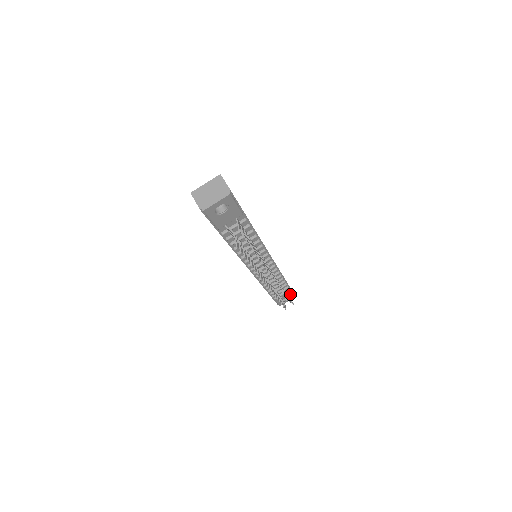
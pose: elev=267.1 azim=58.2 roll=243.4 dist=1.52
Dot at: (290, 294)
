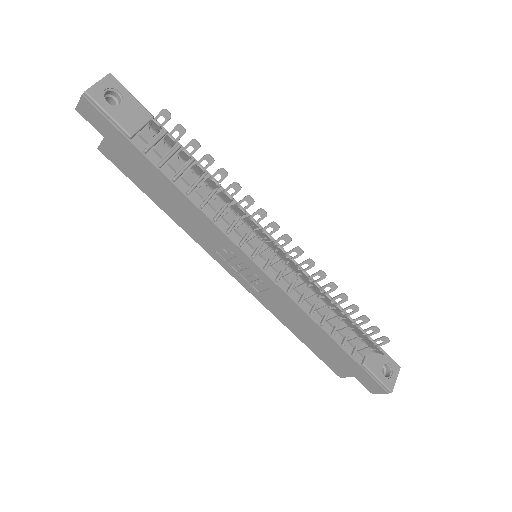
Dot at: (384, 355)
